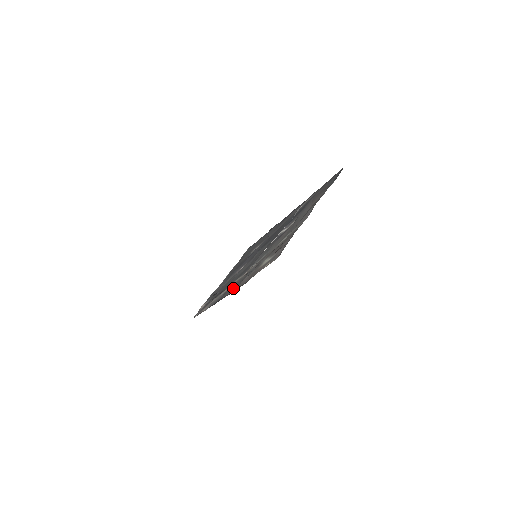
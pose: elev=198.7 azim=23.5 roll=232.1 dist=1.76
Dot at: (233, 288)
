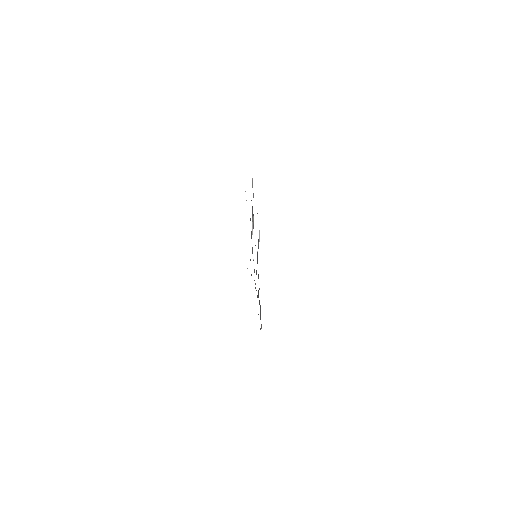
Dot at: occluded
